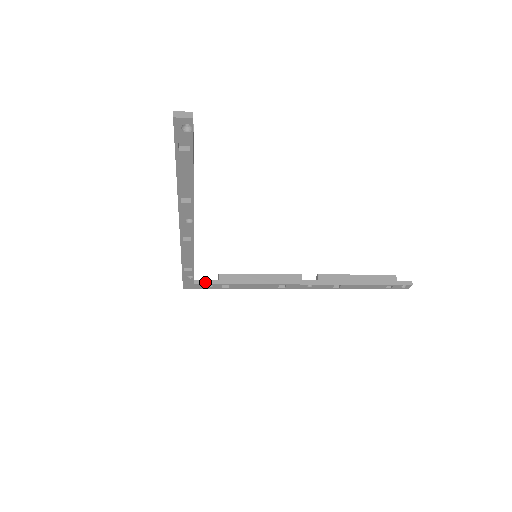
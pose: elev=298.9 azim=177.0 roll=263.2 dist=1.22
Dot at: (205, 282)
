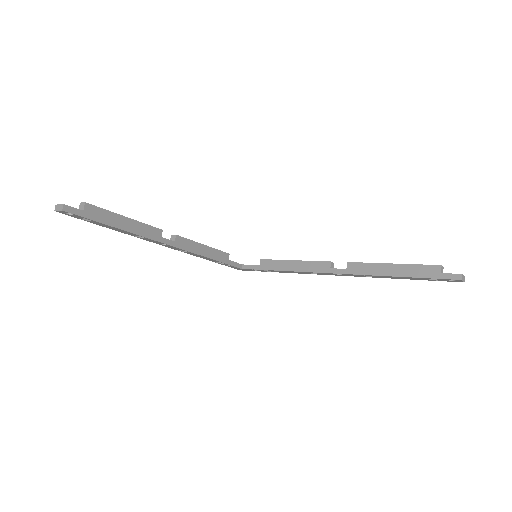
Dot at: (249, 267)
